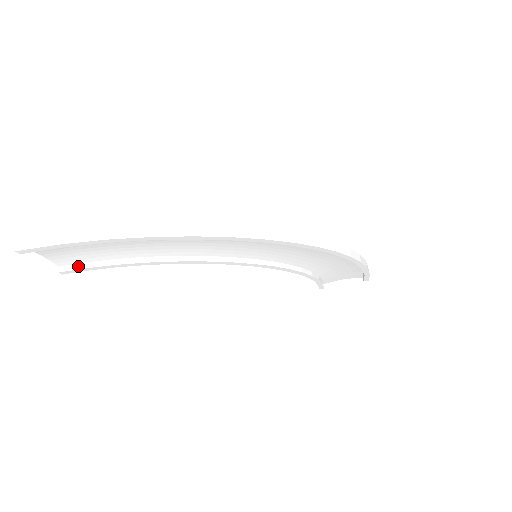
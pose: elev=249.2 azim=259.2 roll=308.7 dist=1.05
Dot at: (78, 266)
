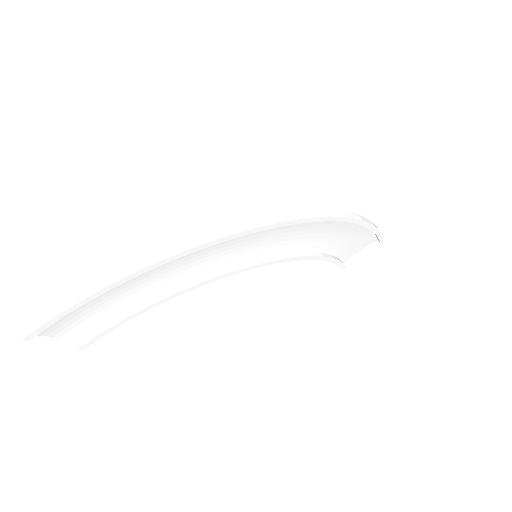
Dot at: (92, 335)
